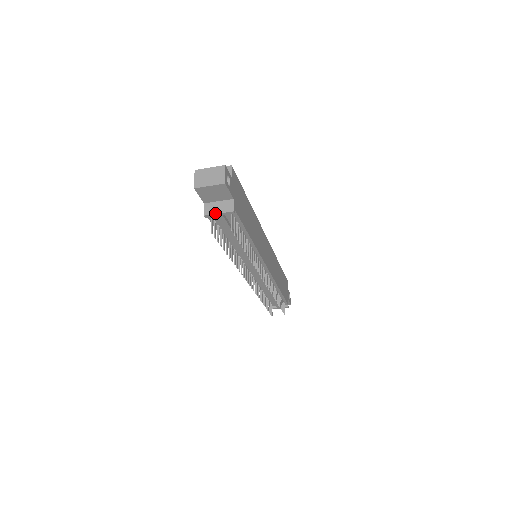
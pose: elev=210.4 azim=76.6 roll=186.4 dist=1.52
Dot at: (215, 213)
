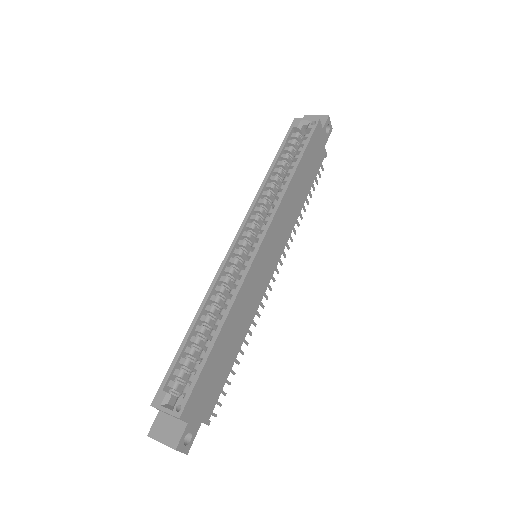
Dot at: occluded
